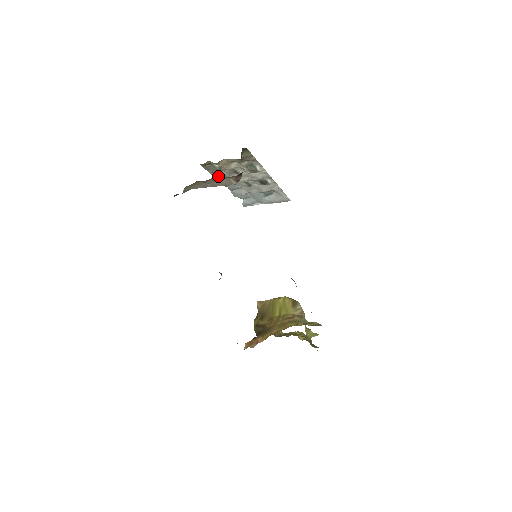
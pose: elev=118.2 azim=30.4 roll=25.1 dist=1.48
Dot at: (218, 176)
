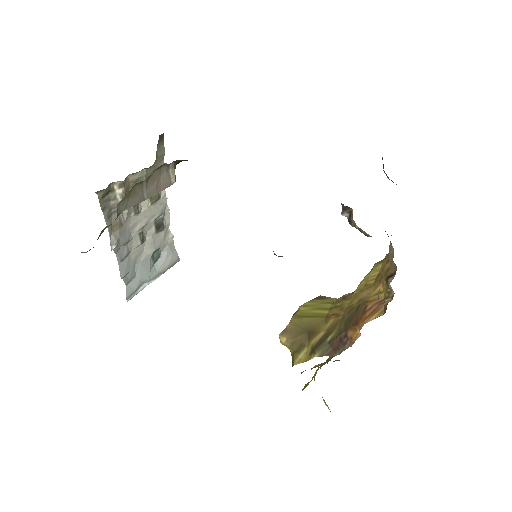
Dot at: (159, 167)
